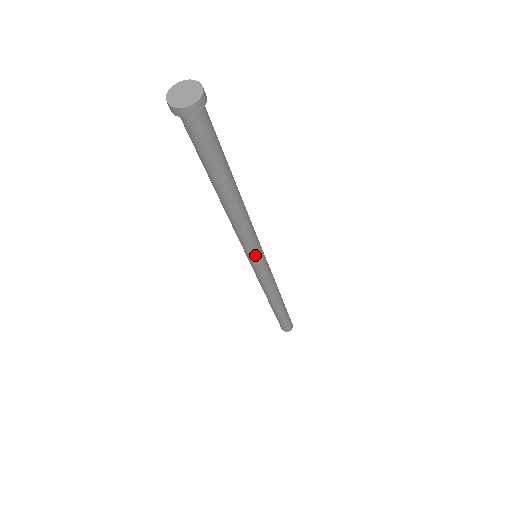
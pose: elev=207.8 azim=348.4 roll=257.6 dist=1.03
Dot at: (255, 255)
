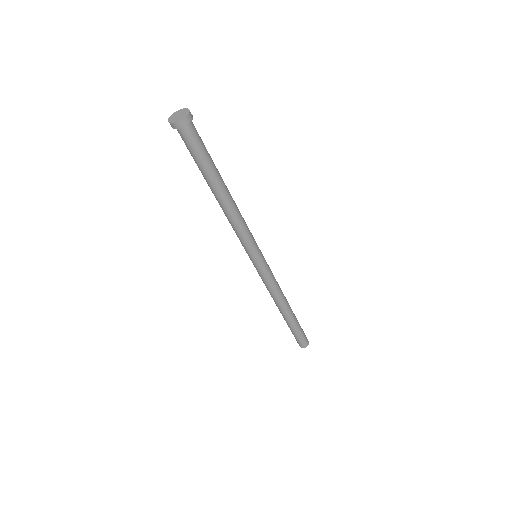
Dot at: (255, 250)
